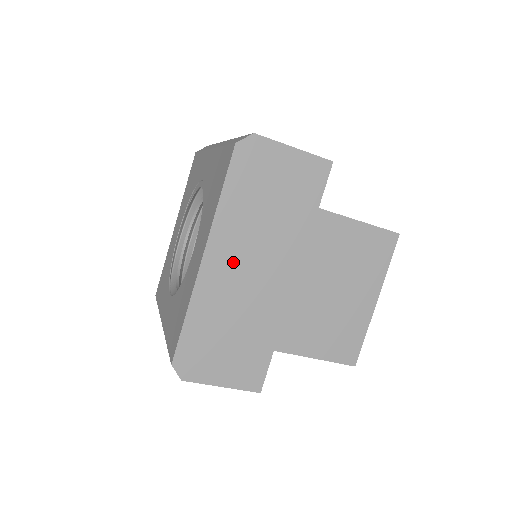
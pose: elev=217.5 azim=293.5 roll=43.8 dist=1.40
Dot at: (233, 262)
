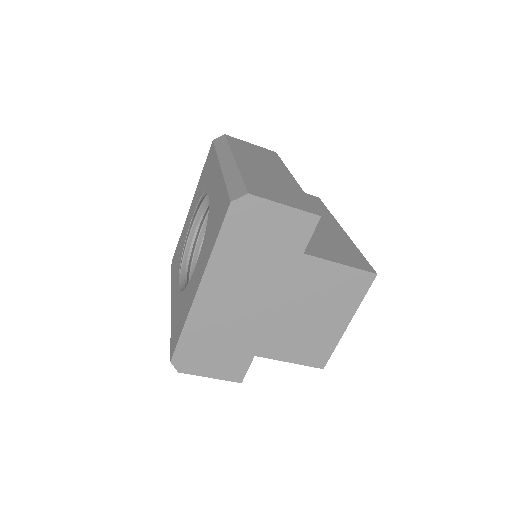
Dot at: (224, 293)
